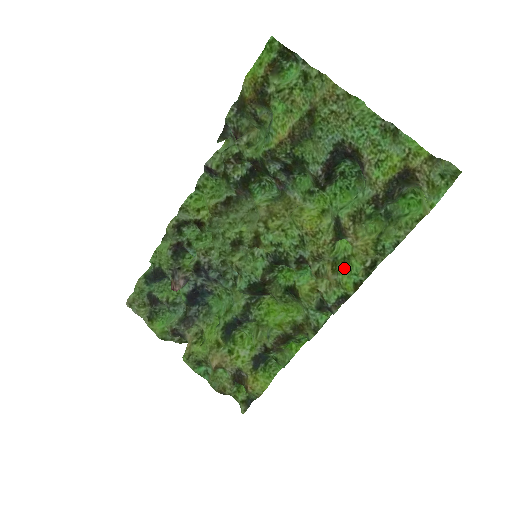
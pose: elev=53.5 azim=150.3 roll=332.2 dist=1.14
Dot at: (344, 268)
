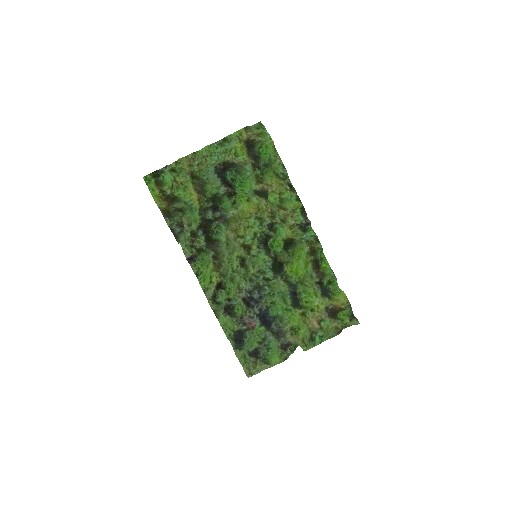
Dot at: (285, 204)
